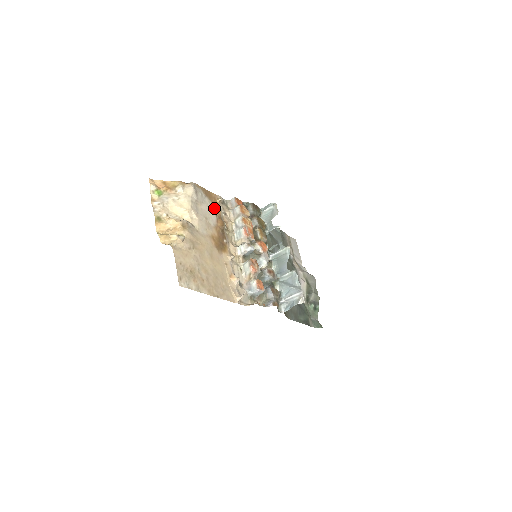
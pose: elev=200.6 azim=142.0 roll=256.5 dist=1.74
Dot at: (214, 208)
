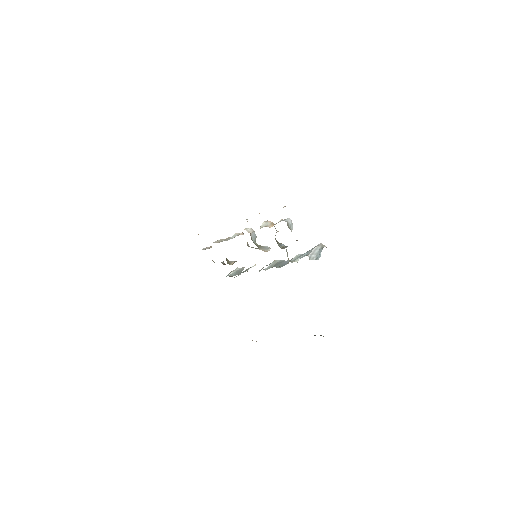
Dot at: occluded
